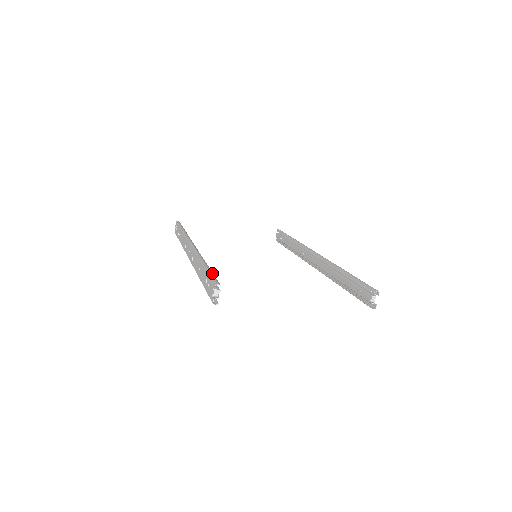
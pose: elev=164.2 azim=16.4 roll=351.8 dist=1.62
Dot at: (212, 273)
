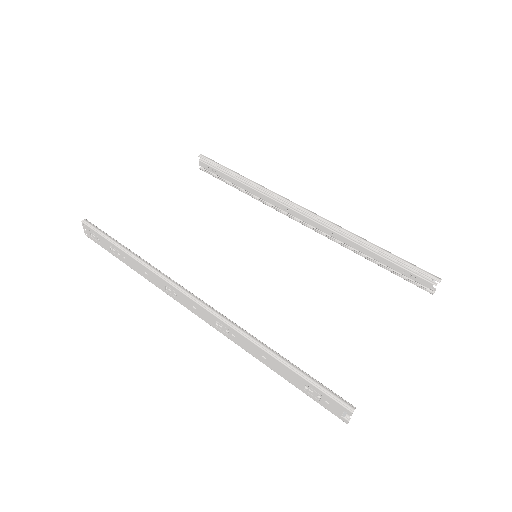
Dot at: (315, 380)
